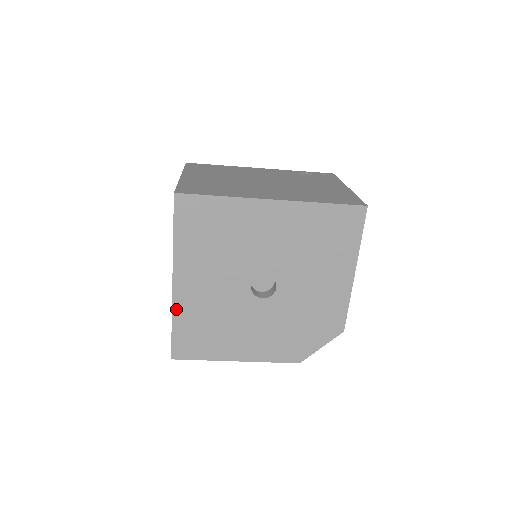
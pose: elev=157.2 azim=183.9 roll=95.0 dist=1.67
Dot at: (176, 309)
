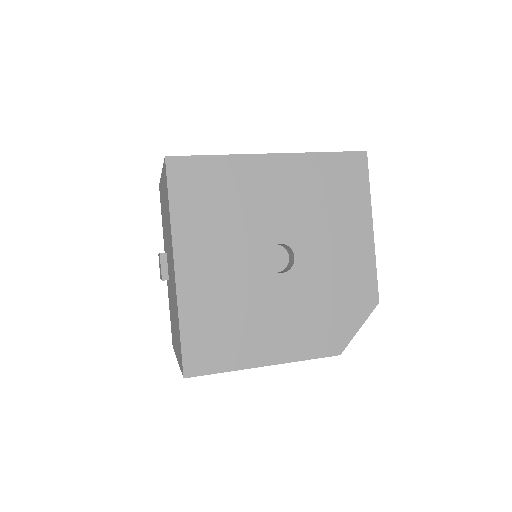
Dot at: (182, 303)
